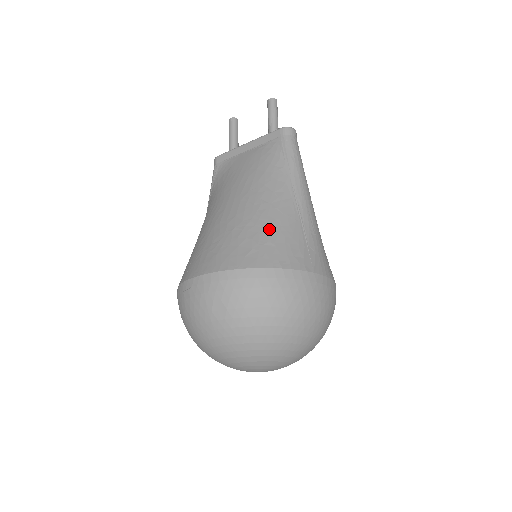
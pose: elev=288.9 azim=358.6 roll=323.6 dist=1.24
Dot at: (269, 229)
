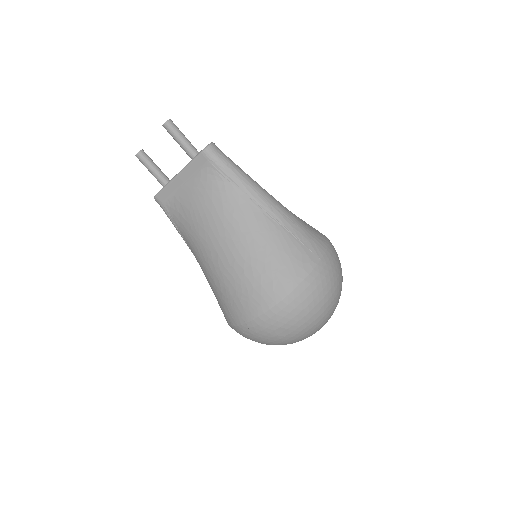
Dot at: (270, 255)
